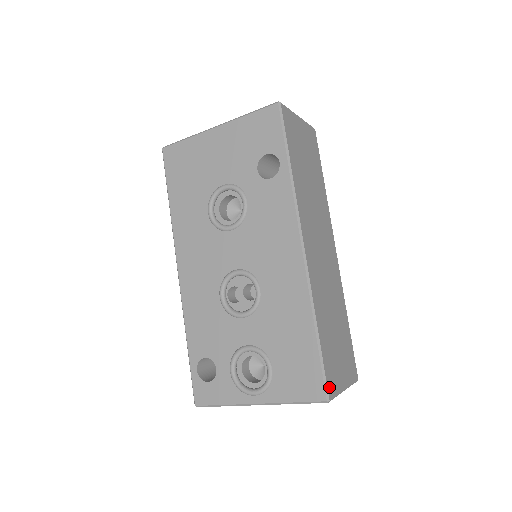
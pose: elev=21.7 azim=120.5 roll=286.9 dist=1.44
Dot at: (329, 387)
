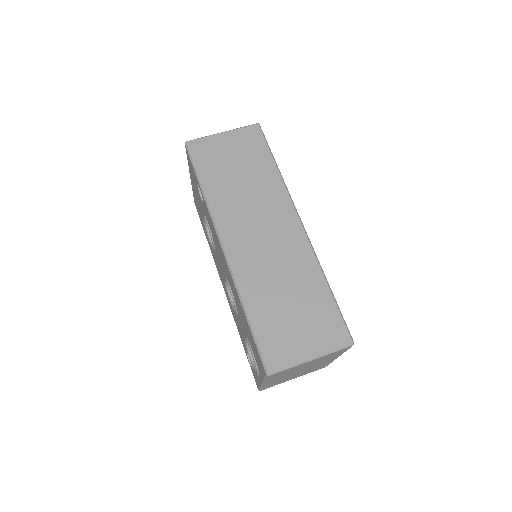
Dot at: (269, 361)
